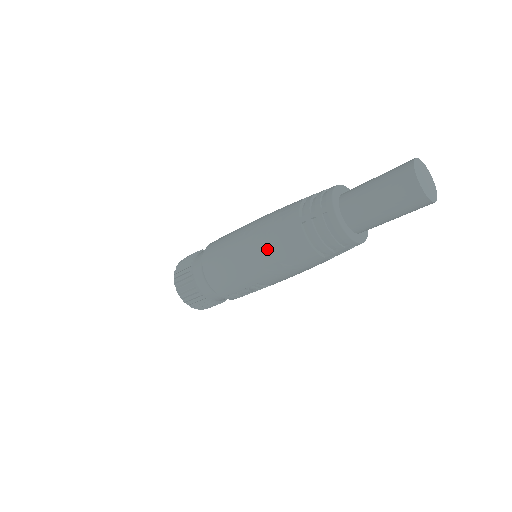
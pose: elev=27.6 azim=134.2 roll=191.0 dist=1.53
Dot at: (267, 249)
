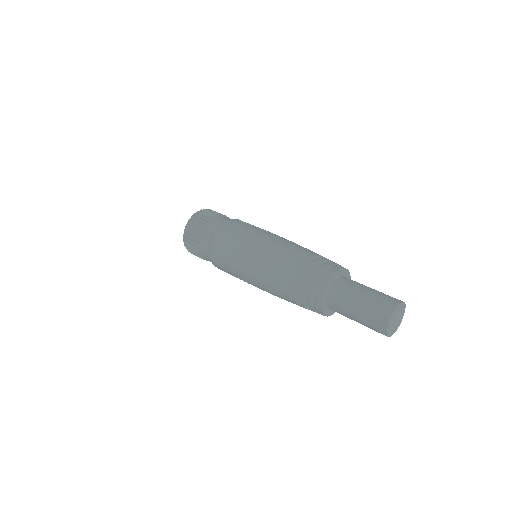
Dot at: (264, 274)
